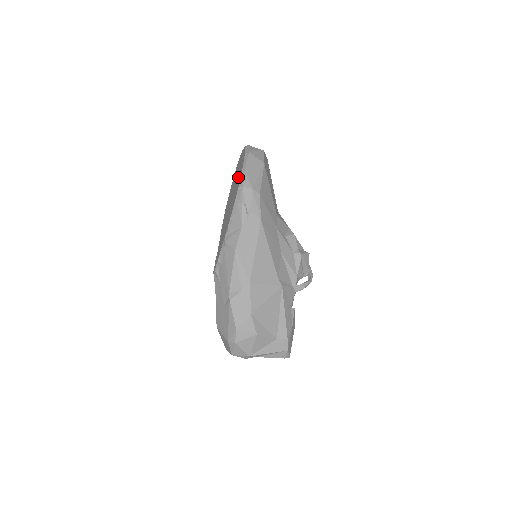
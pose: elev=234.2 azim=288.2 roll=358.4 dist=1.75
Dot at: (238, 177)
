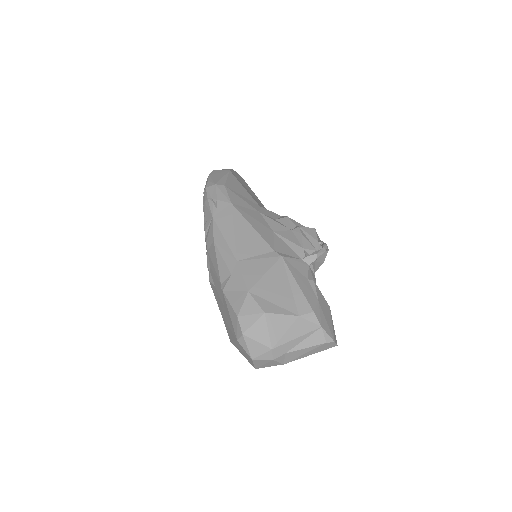
Dot at: occluded
